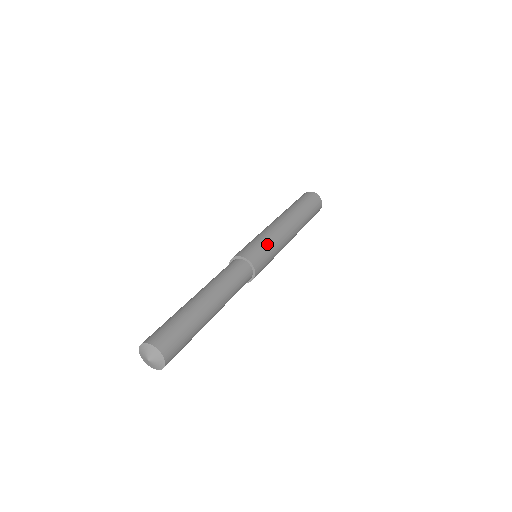
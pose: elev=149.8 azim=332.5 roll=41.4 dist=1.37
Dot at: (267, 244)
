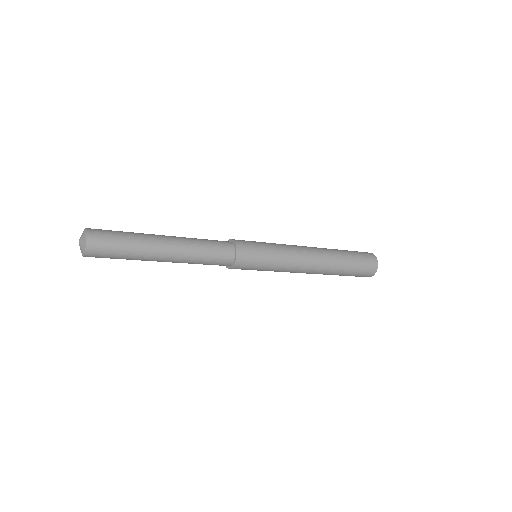
Dot at: (264, 242)
